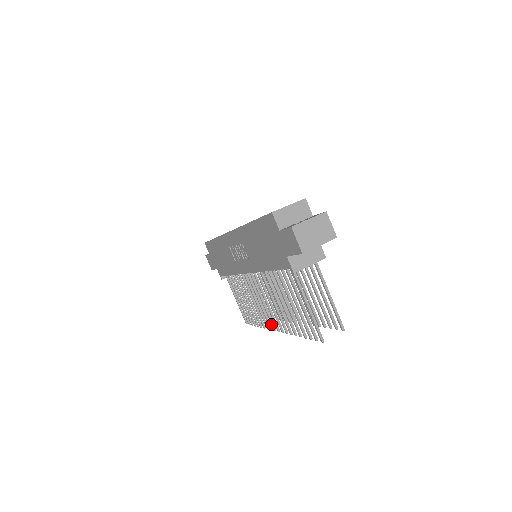
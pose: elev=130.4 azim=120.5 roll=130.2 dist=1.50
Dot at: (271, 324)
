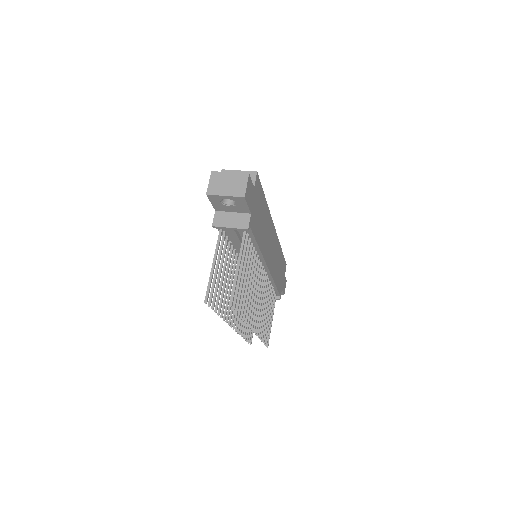
Dot at: (234, 321)
